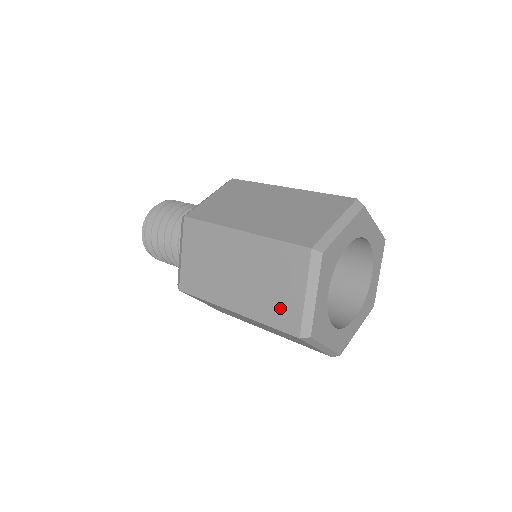
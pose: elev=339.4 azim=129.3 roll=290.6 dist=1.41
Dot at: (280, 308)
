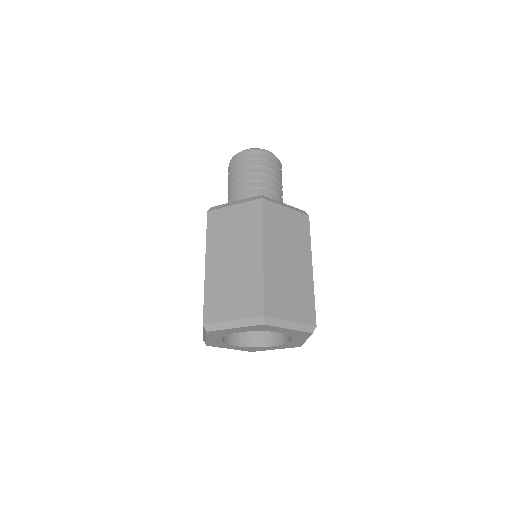
Dot at: (218, 303)
